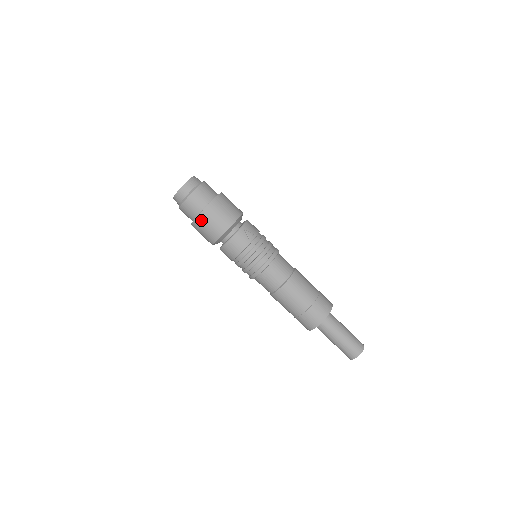
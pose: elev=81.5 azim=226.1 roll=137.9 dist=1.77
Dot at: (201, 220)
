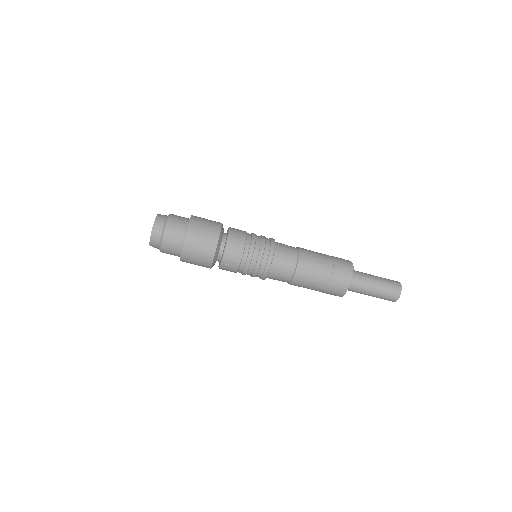
Dot at: occluded
